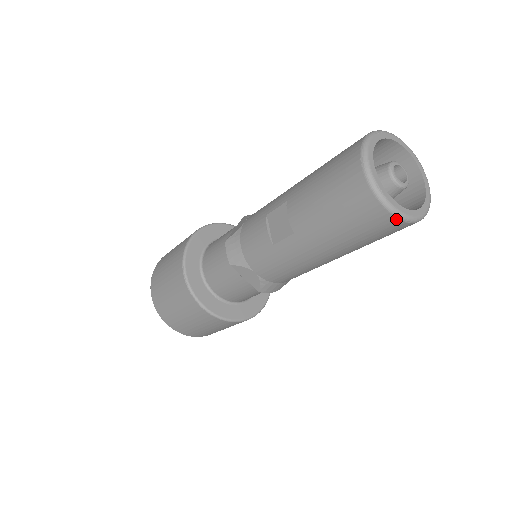
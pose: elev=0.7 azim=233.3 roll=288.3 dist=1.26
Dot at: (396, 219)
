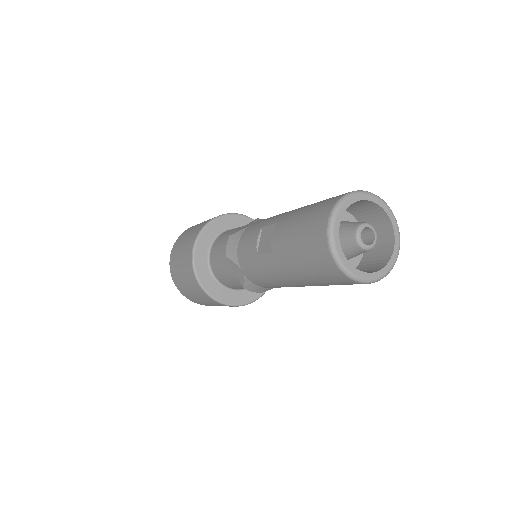
Dot at: (344, 275)
